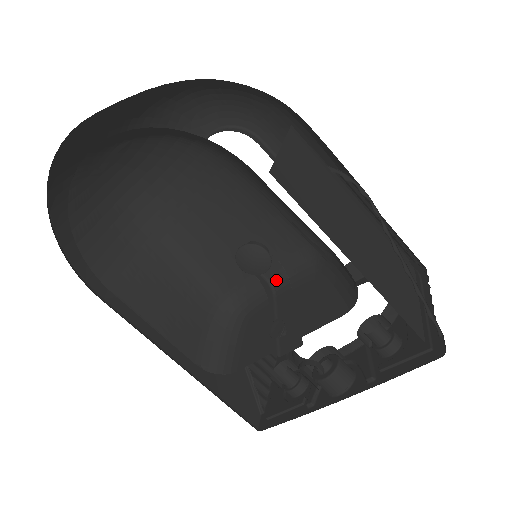
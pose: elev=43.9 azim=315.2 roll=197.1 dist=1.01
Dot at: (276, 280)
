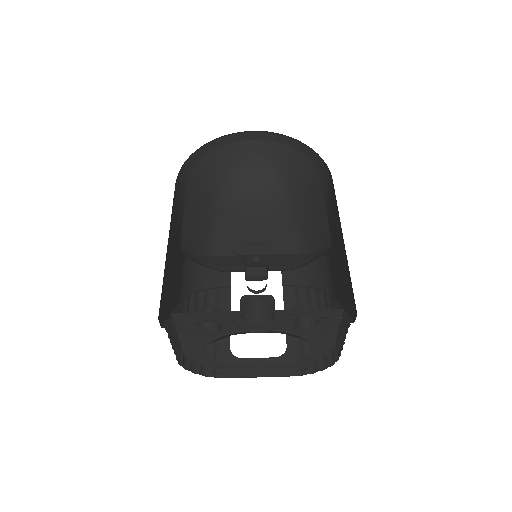
Dot at: (252, 278)
